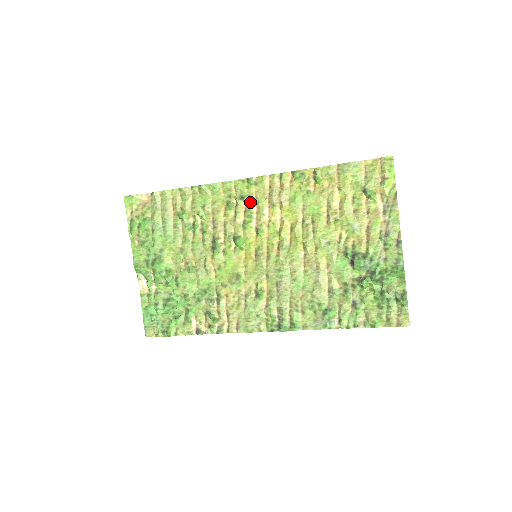
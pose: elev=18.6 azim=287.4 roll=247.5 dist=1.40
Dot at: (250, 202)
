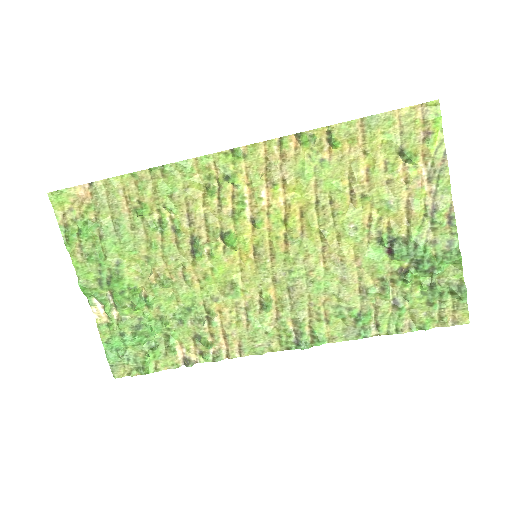
Dot at: (239, 183)
